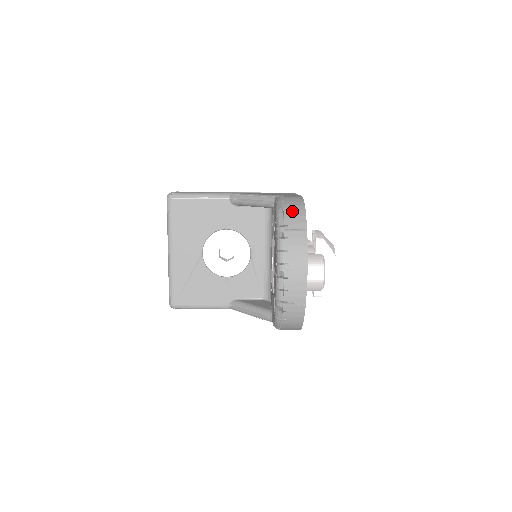
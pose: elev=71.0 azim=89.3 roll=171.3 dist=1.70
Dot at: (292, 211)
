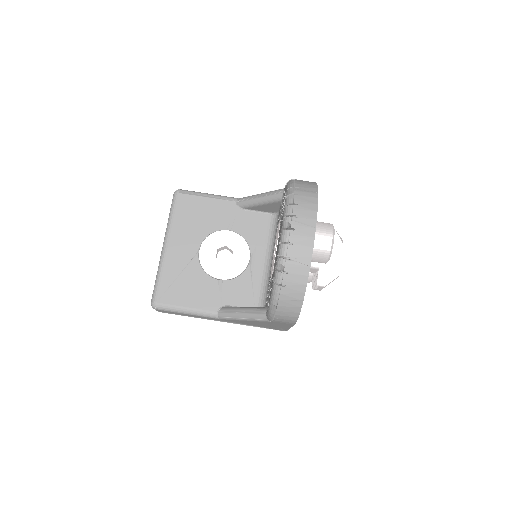
Dot at: (303, 181)
